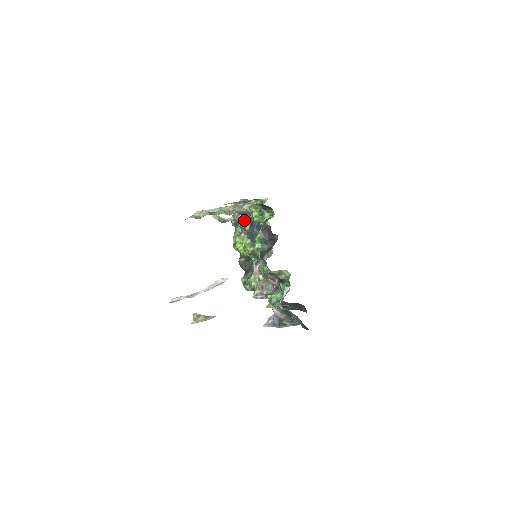
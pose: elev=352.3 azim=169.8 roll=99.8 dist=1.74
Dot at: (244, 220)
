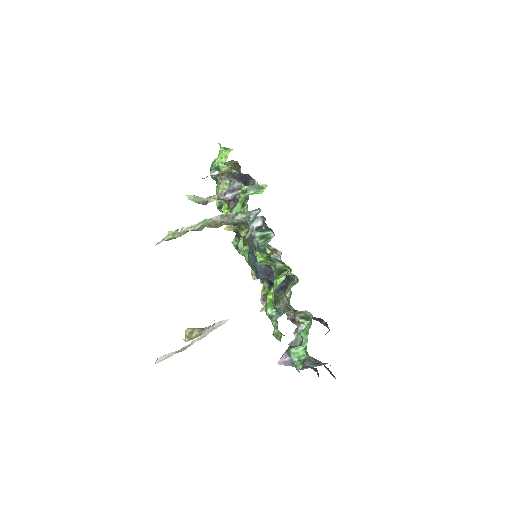
Dot at: occluded
